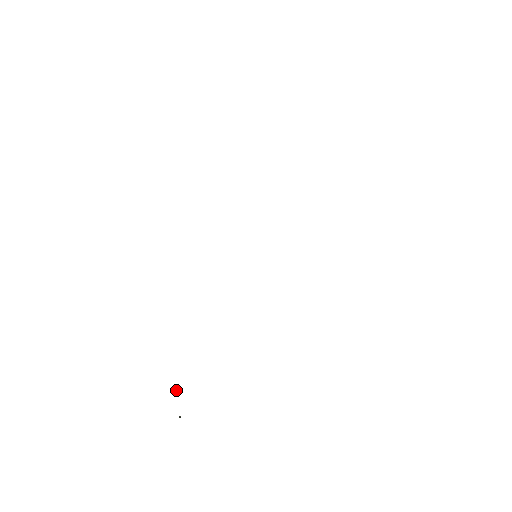
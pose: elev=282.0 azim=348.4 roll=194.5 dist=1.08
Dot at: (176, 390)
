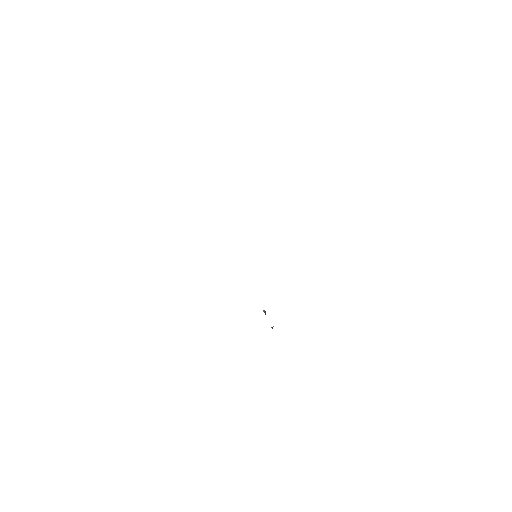
Dot at: occluded
